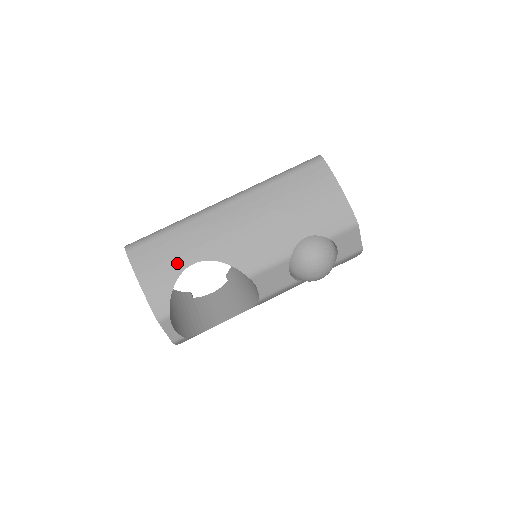
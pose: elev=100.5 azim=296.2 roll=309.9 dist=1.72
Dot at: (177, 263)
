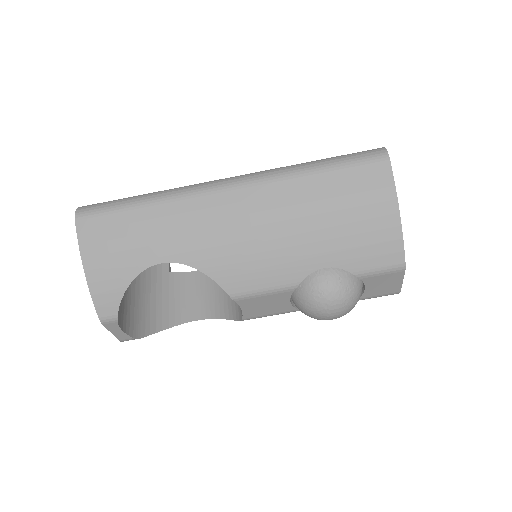
Dot at: (139, 256)
